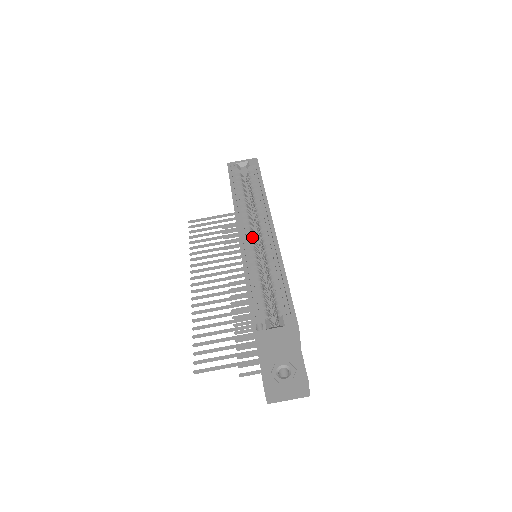
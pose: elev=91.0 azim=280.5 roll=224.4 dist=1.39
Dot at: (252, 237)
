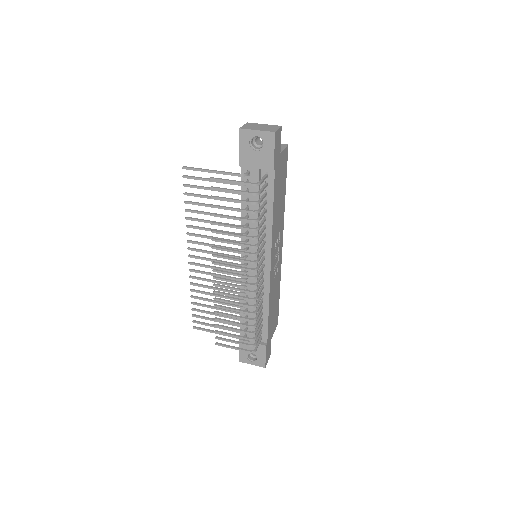
Dot at: occluded
